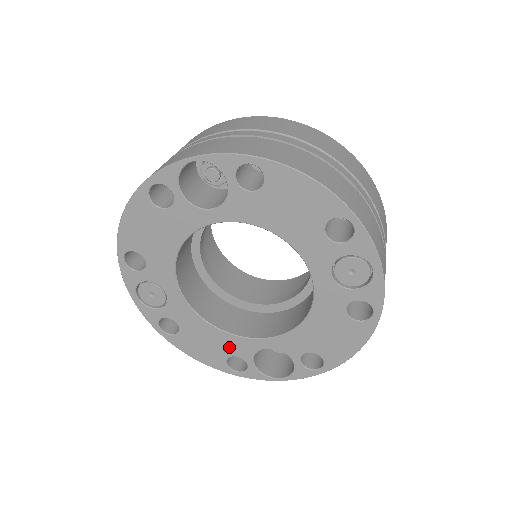
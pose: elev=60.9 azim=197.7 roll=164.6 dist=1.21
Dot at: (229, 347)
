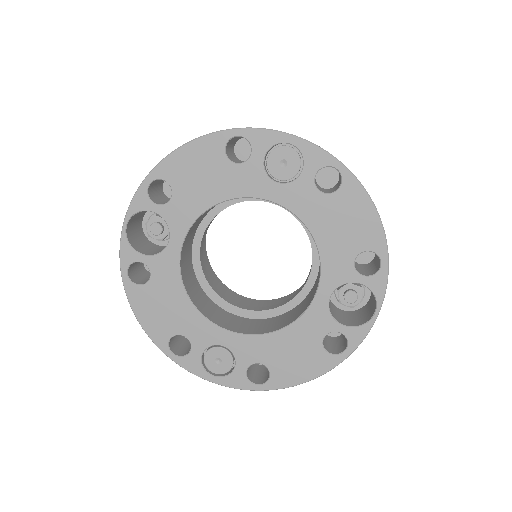
Dot at: (310, 334)
